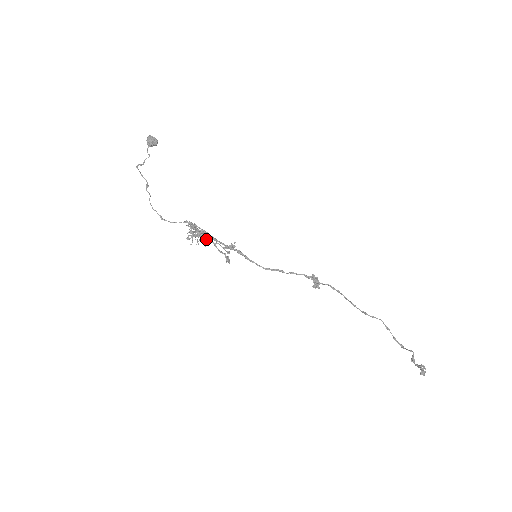
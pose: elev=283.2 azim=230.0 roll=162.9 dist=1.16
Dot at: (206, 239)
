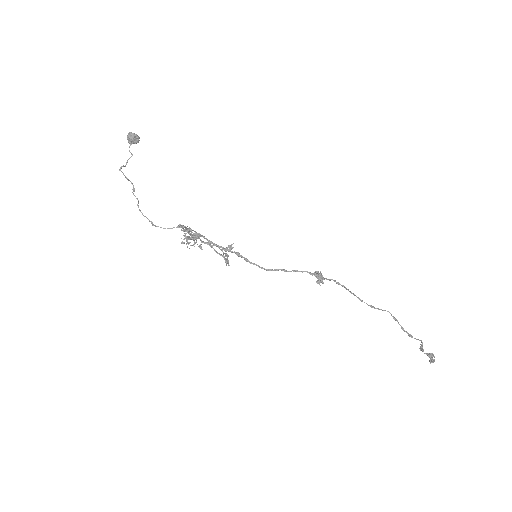
Dot at: (202, 242)
